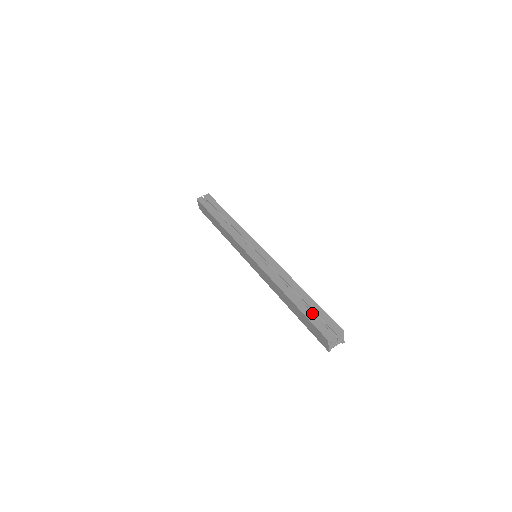
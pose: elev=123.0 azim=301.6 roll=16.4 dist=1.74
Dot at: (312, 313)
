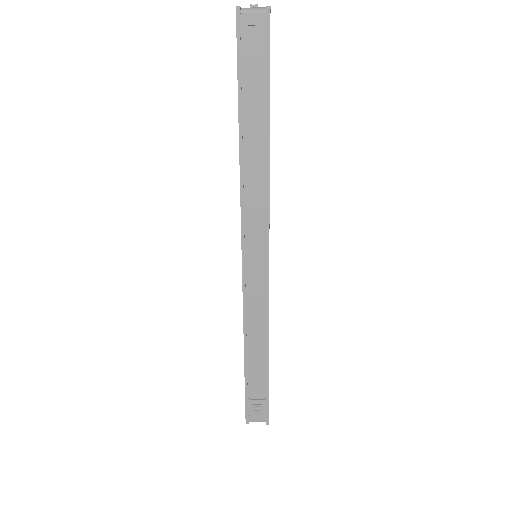
Dot at: occluded
